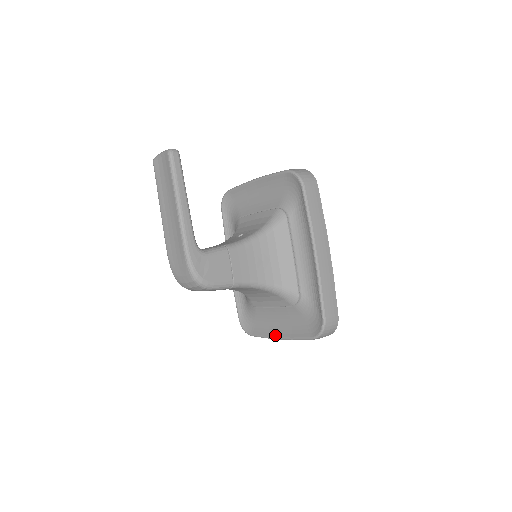
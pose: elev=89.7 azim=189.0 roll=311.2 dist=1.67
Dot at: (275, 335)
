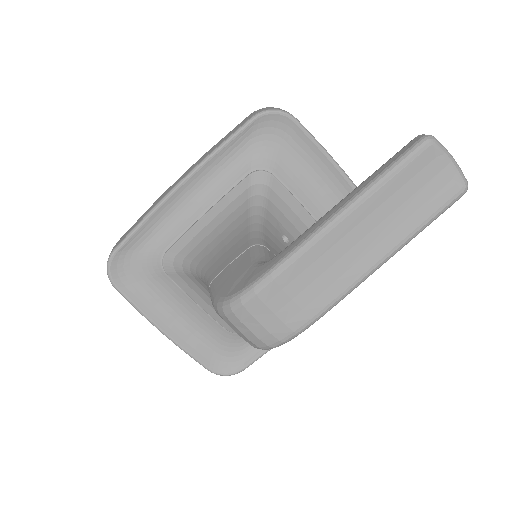
Dot at: (159, 323)
